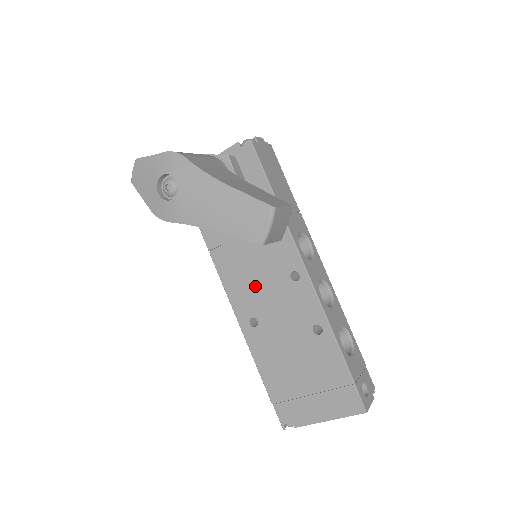
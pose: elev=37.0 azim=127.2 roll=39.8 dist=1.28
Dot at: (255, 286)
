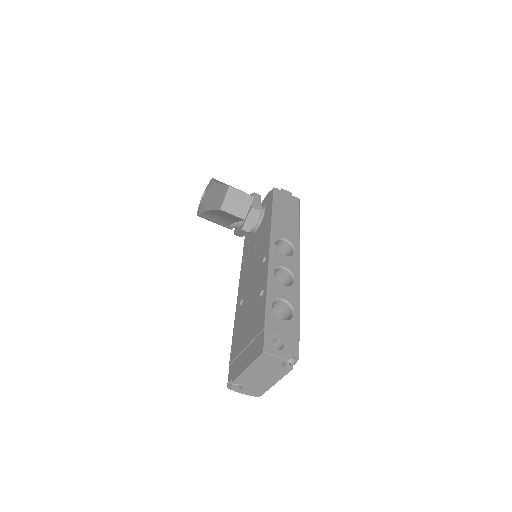
Dot at: (249, 276)
